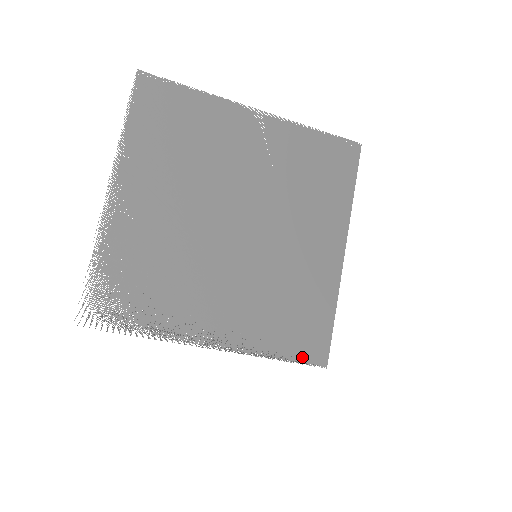
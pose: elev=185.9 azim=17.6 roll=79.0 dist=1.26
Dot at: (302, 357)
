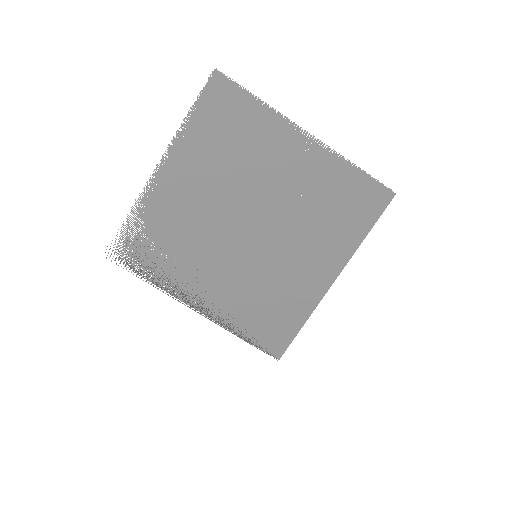
Dot at: (262, 345)
